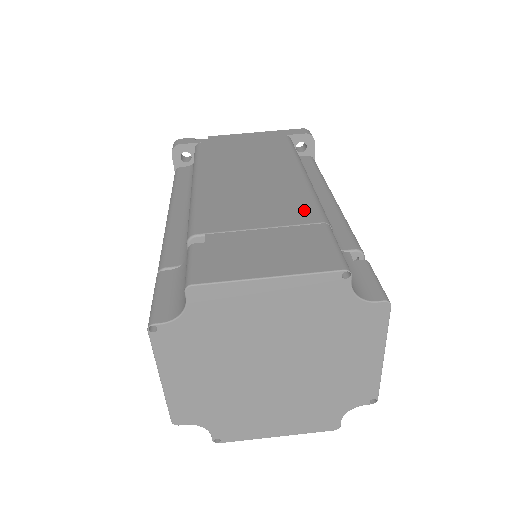
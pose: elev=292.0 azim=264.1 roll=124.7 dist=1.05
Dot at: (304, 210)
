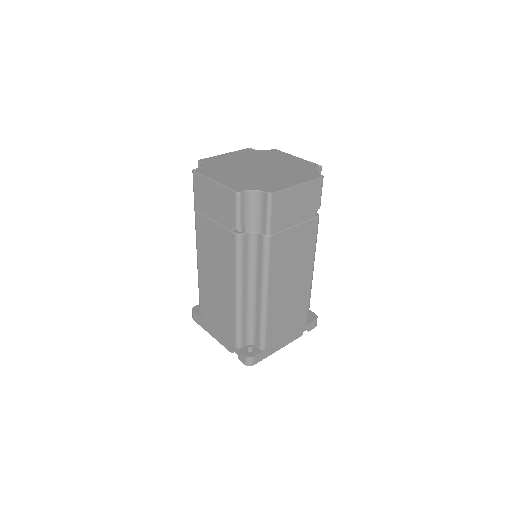
Dot at: occluded
